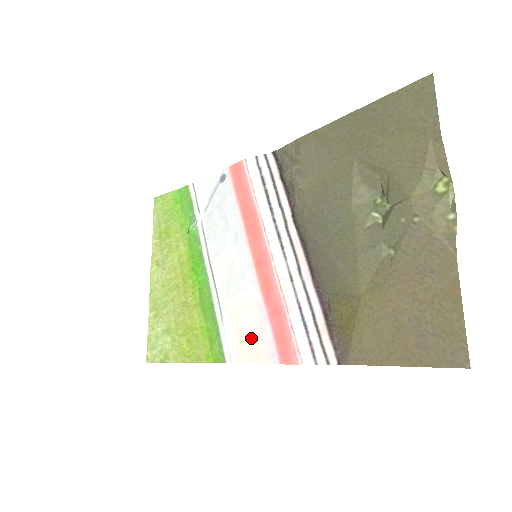
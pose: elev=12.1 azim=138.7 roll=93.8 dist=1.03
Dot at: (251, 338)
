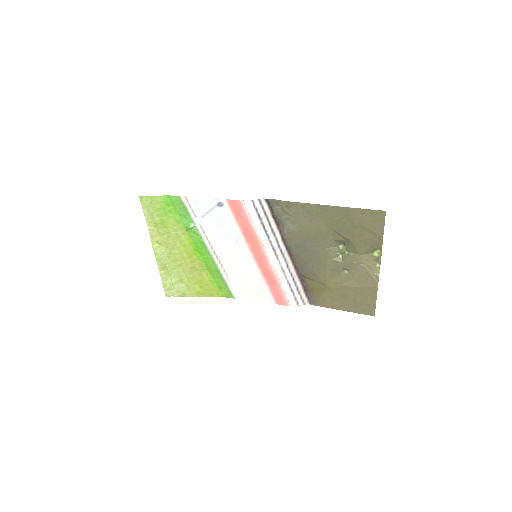
Dot at: (254, 291)
